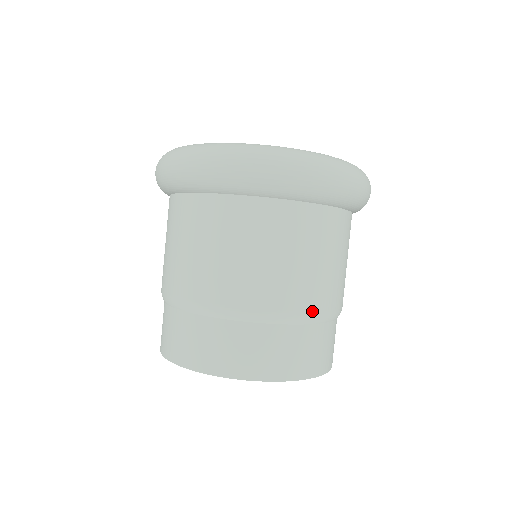
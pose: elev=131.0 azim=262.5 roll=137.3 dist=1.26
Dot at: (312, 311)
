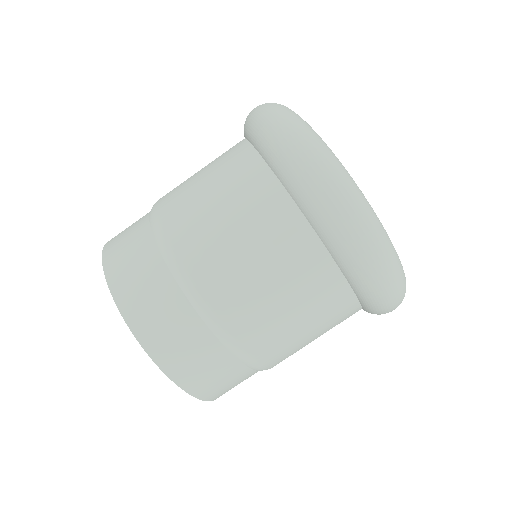
Dot at: (237, 337)
